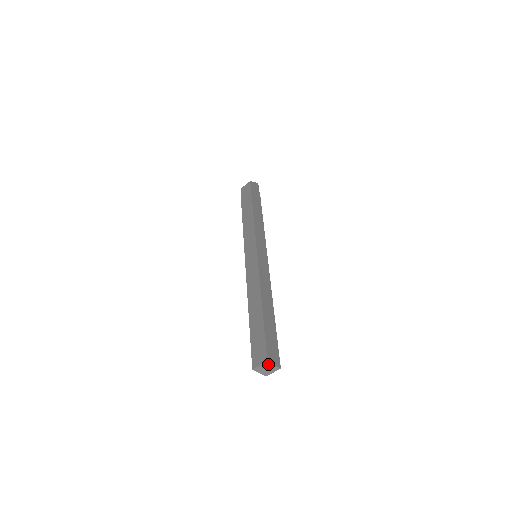
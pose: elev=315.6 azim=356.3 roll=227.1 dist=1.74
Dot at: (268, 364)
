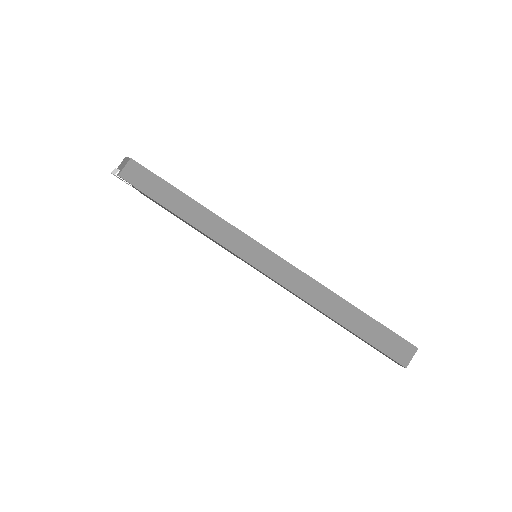
Dot at: (414, 351)
